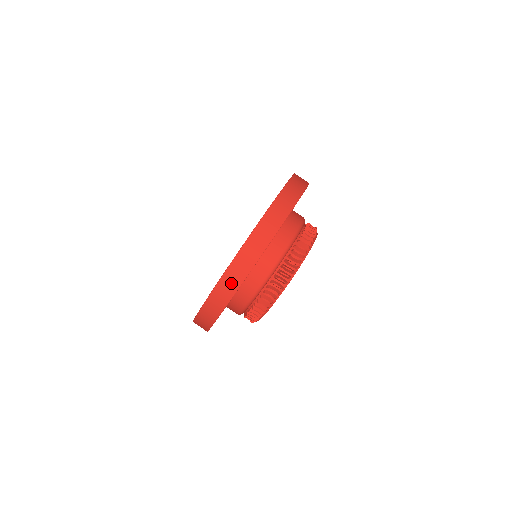
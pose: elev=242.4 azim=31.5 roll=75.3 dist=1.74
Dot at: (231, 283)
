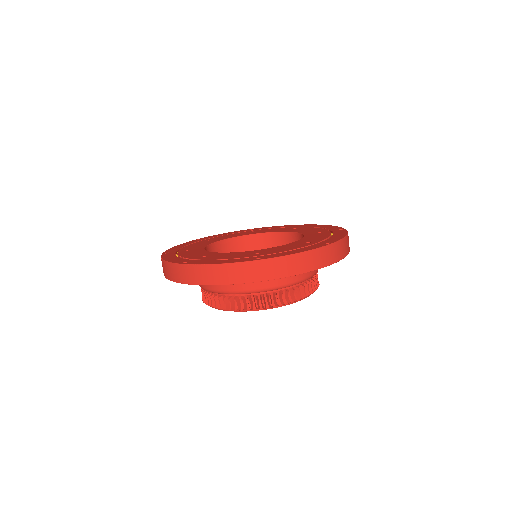
Dot at: (267, 271)
